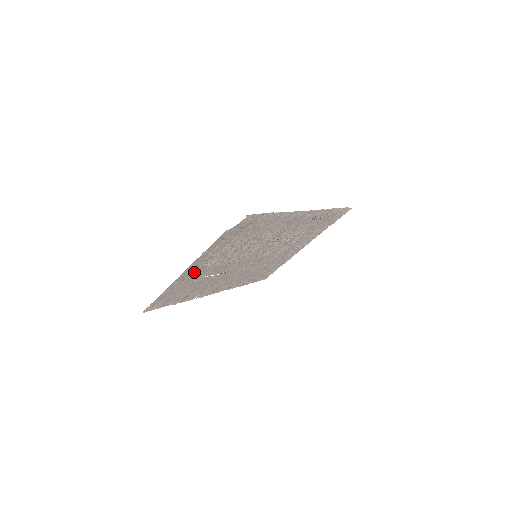
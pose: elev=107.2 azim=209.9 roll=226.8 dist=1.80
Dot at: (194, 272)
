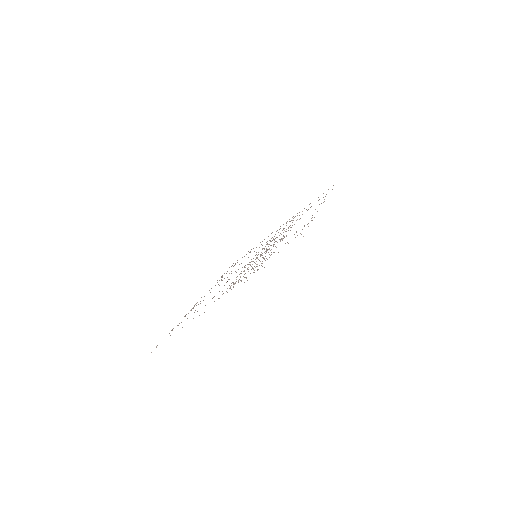
Dot at: occluded
